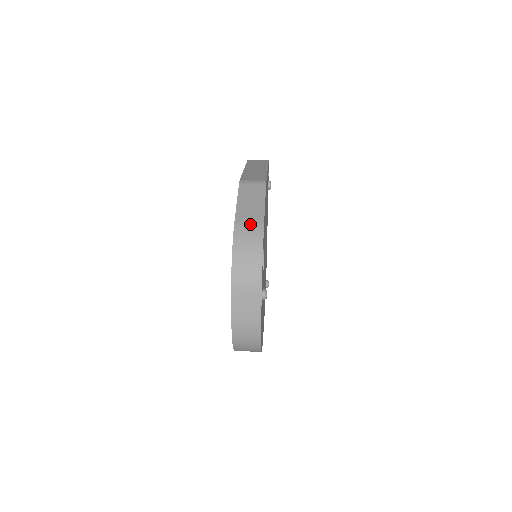
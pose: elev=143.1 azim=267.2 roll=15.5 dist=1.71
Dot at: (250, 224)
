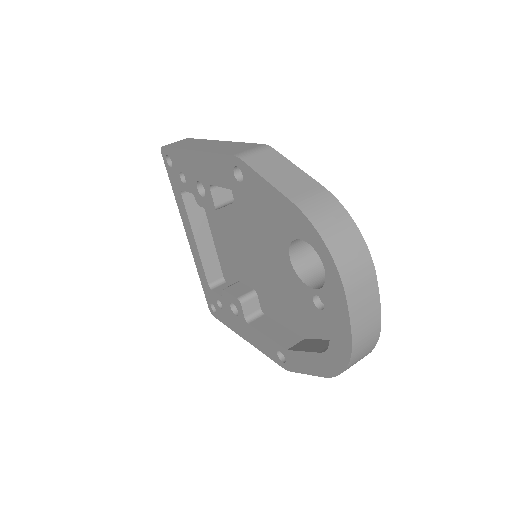
Dot at: (314, 198)
